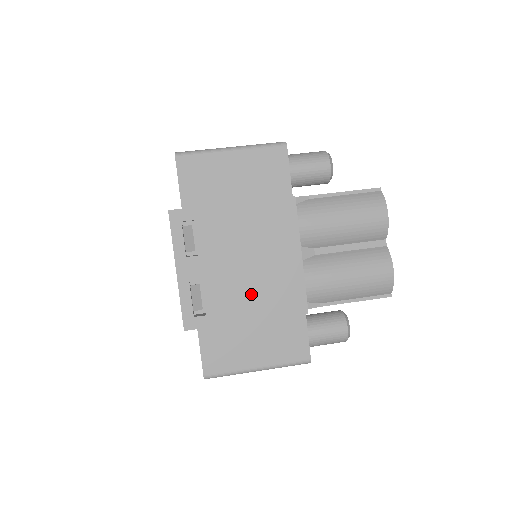
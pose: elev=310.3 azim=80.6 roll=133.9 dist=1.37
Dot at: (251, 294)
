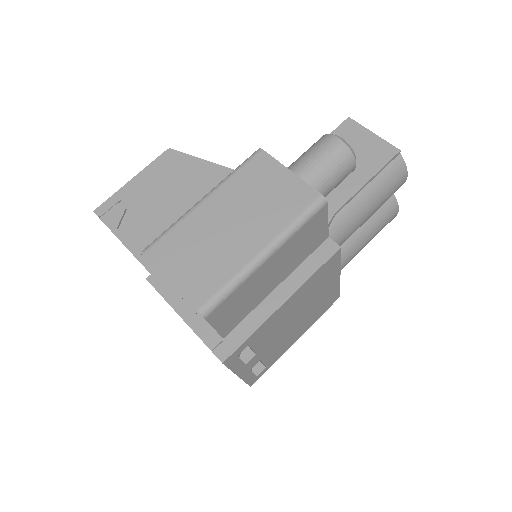
Dot at: (299, 329)
